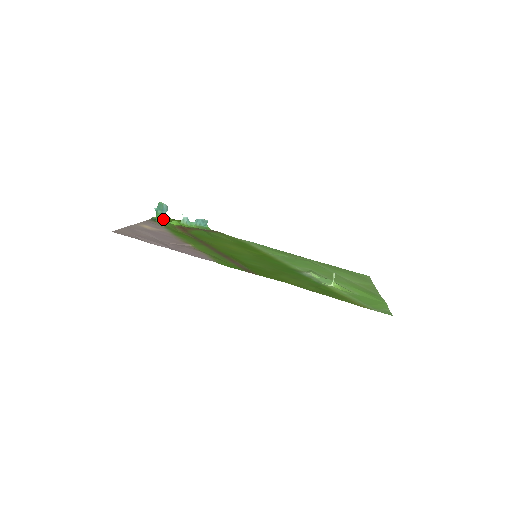
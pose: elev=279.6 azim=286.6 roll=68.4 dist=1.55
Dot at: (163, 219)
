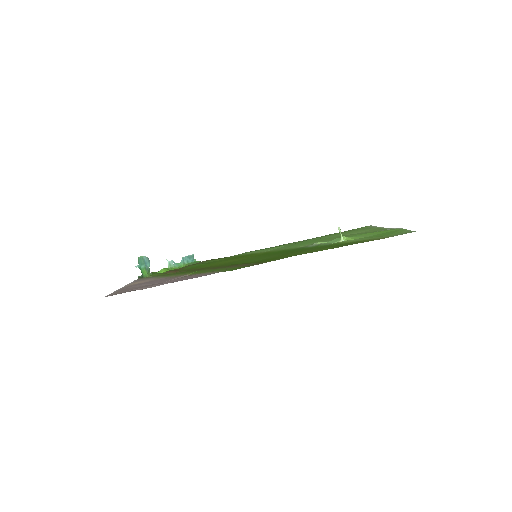
Dot at: occluded
